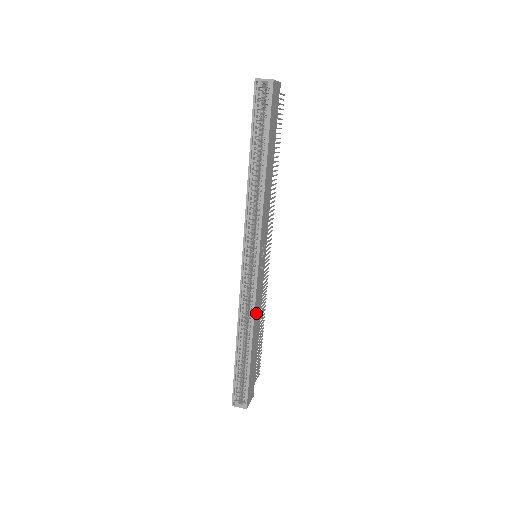
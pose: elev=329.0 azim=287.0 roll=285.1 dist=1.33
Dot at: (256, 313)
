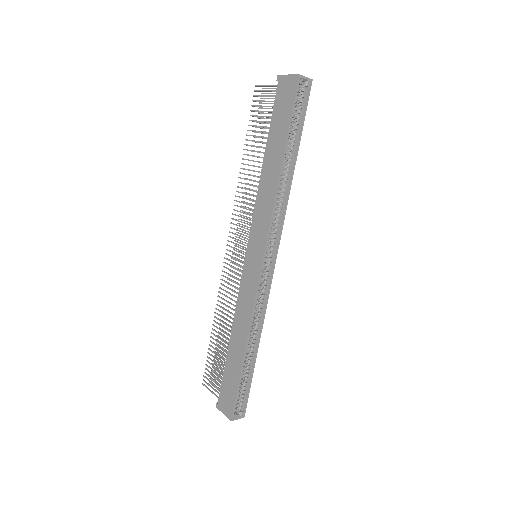
Dot at: occluded
